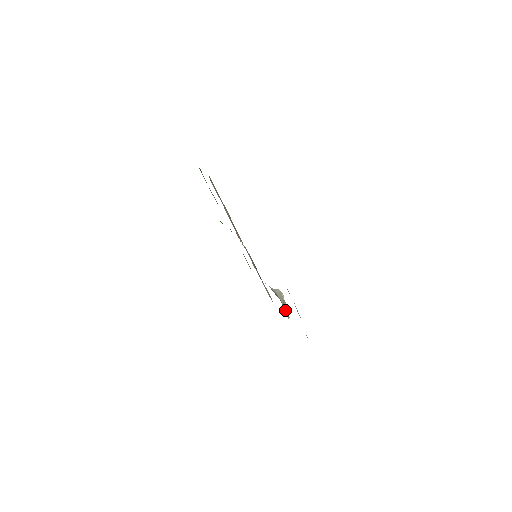
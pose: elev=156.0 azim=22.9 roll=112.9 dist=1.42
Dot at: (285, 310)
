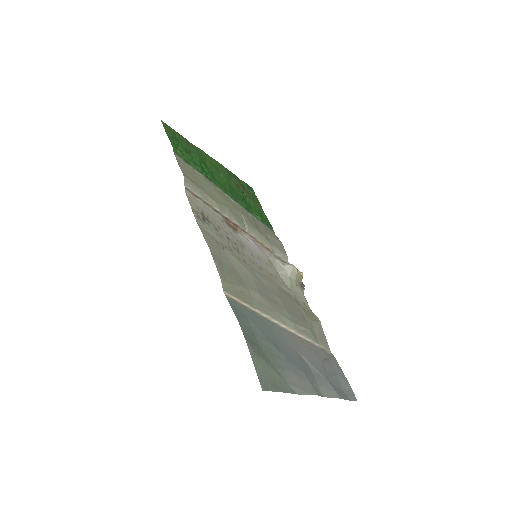
Dot at: (300, 280)
